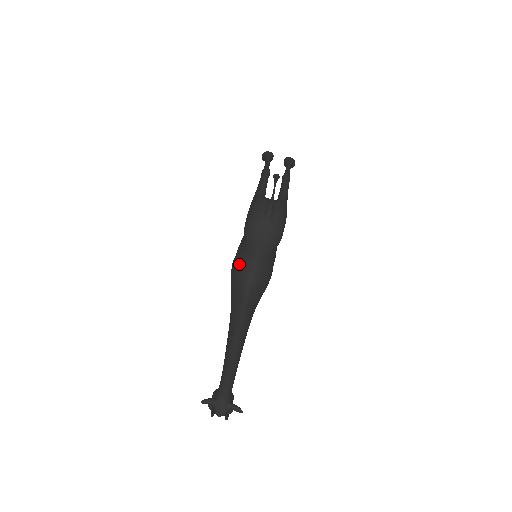
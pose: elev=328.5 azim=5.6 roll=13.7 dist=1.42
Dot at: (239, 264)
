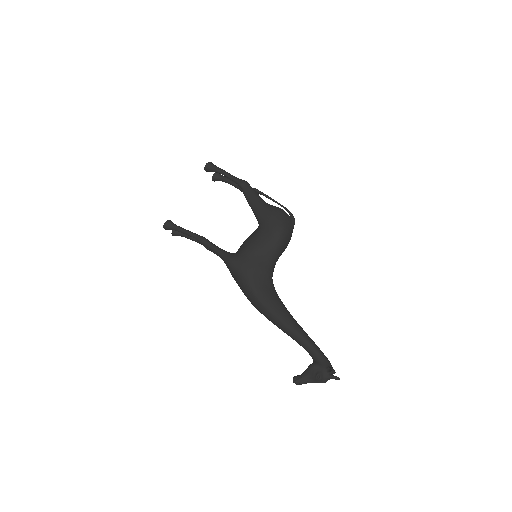
Dot at: (262, 262)
